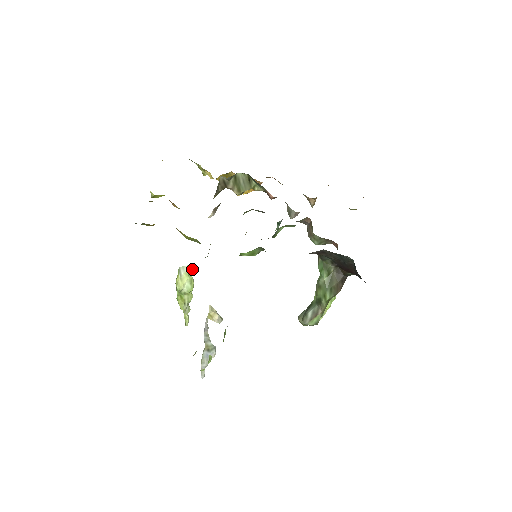
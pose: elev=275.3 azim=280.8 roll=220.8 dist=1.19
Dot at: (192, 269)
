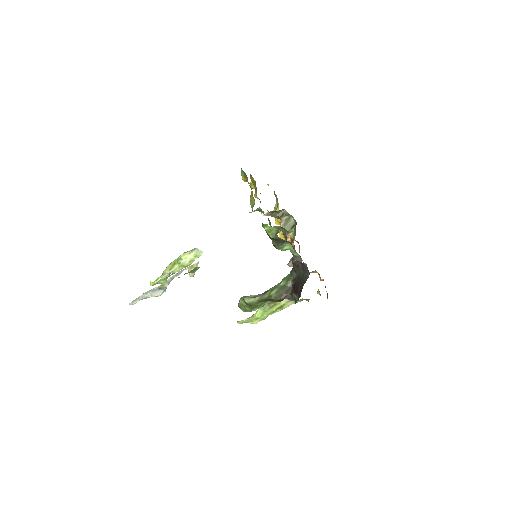
Dot at: (201, 255)
